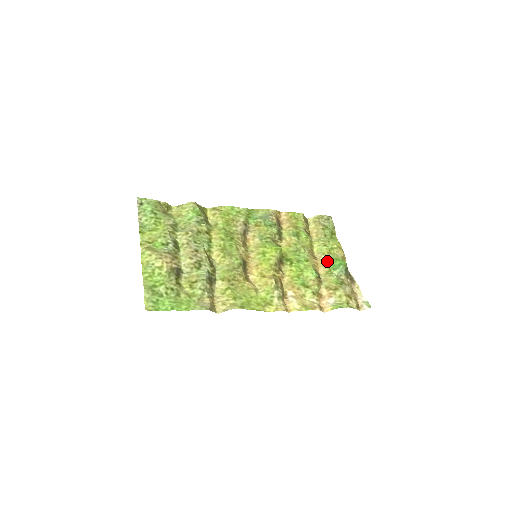
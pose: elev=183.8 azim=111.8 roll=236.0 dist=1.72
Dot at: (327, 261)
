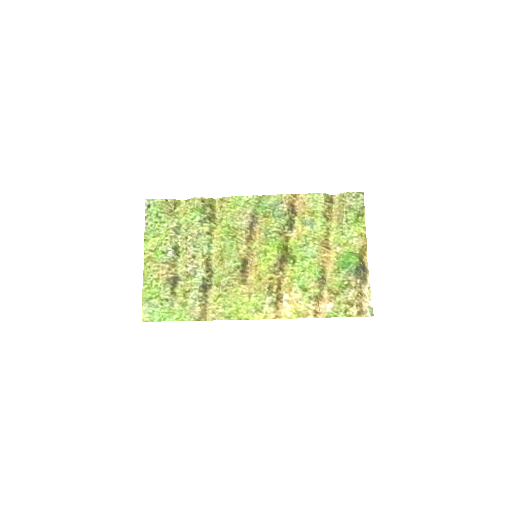
Dot at: (340, 255)
